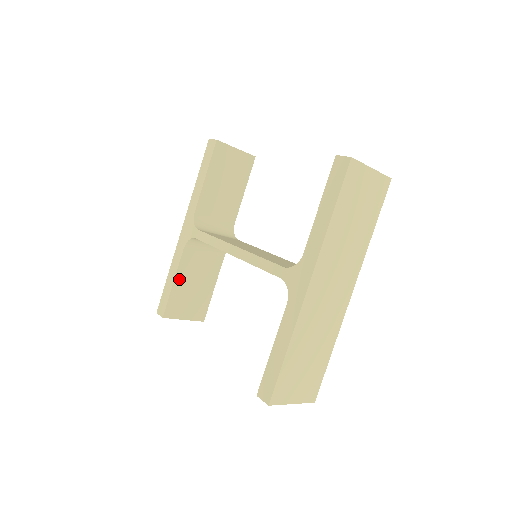
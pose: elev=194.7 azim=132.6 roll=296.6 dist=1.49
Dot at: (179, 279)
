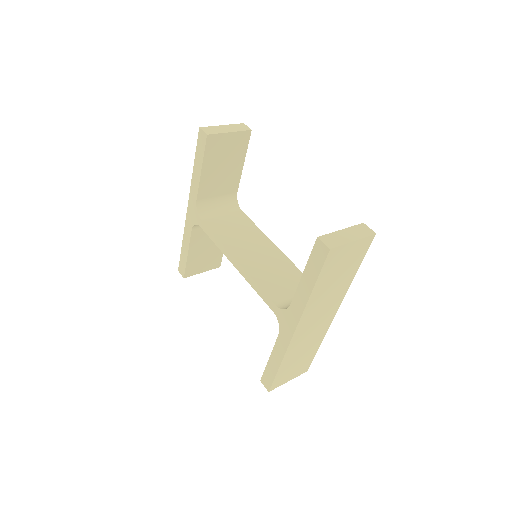
Dot at: (192, 250)
